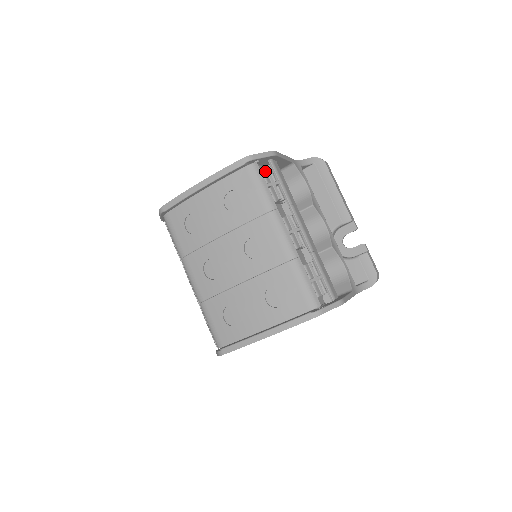
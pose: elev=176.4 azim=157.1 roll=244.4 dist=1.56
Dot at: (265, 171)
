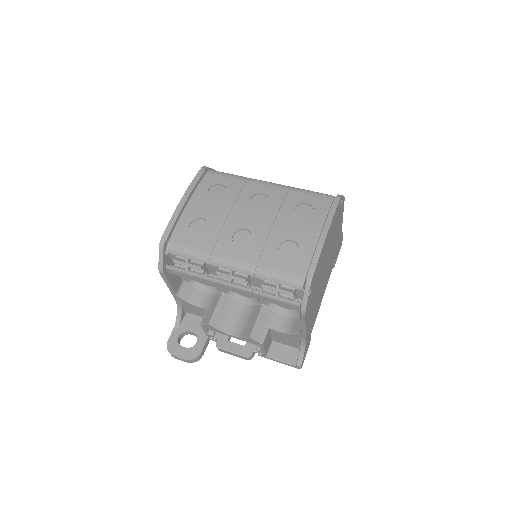
Dot at: occluded
